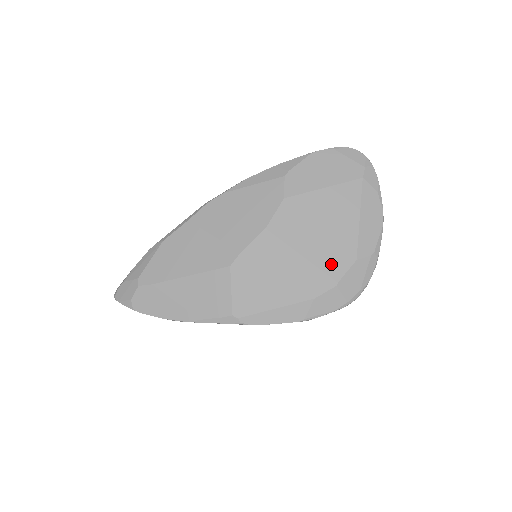
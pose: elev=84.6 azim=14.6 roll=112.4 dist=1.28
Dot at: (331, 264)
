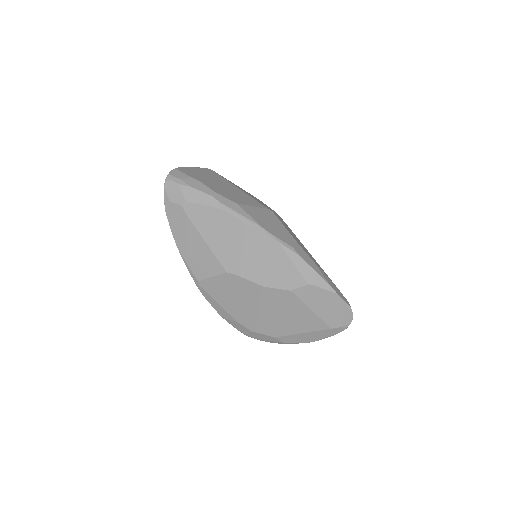
Dot at: (264, 326)
